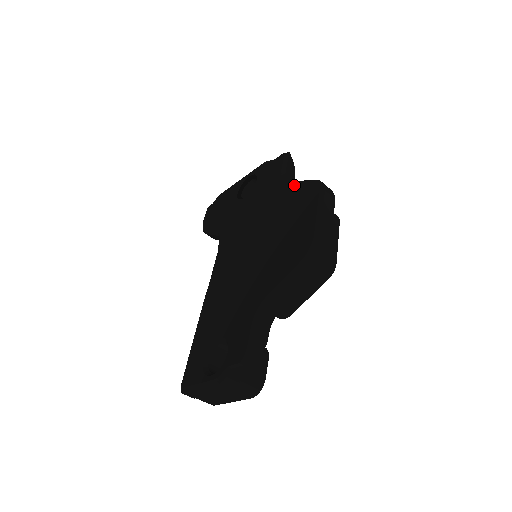
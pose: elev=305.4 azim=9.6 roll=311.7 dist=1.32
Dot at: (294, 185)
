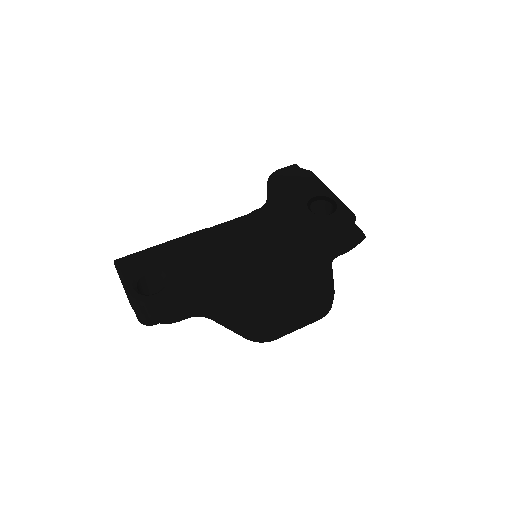
Dot at: (326, 270)
